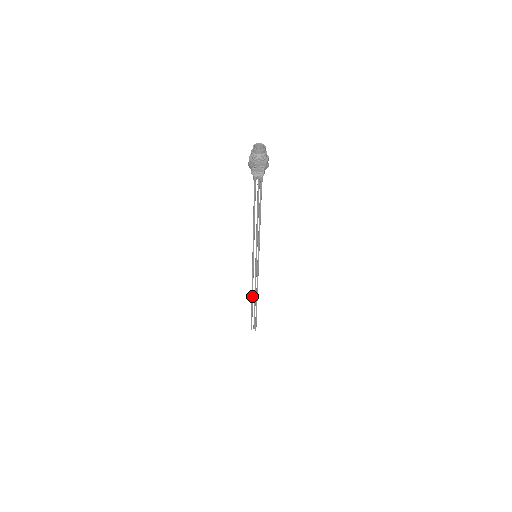
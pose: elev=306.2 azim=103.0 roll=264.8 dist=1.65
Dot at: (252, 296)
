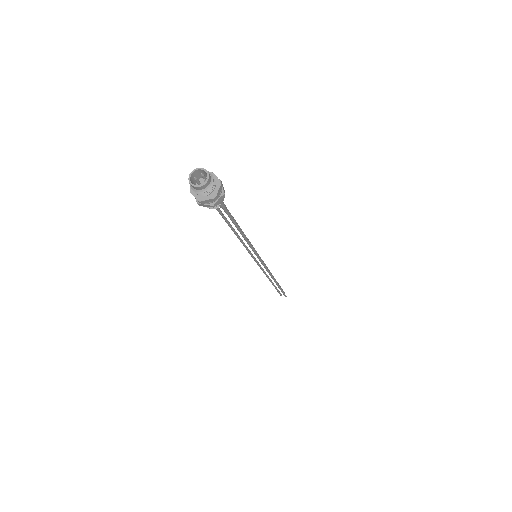
Dot at: occluded
